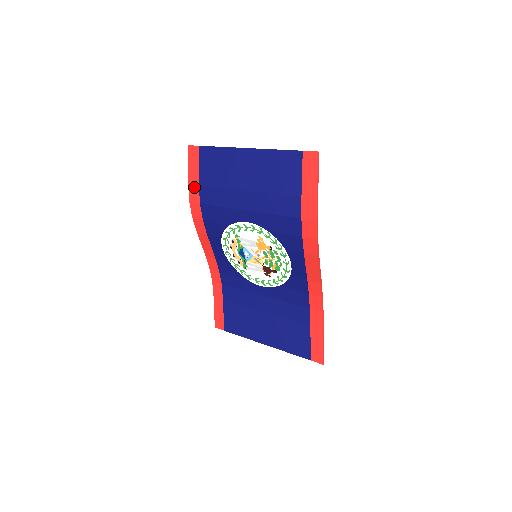
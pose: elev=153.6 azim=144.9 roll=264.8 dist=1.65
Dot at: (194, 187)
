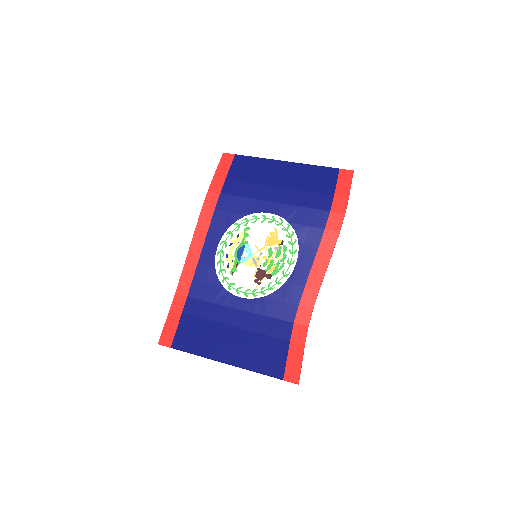
Dot at: (219, 180)
